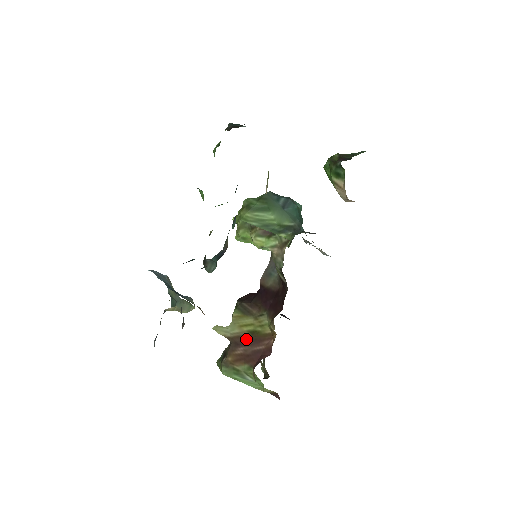
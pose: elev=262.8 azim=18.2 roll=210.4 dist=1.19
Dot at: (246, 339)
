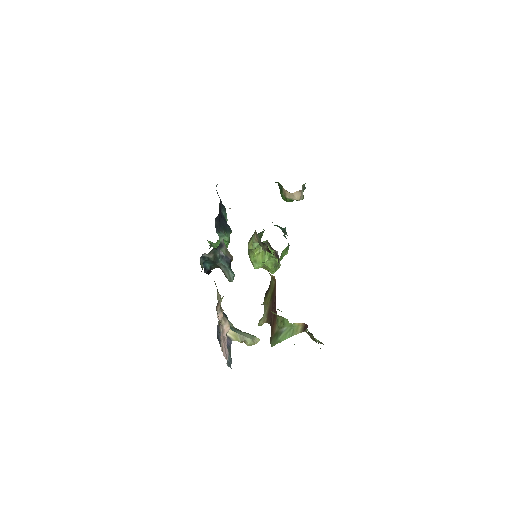
Dot at: (271, 306)
